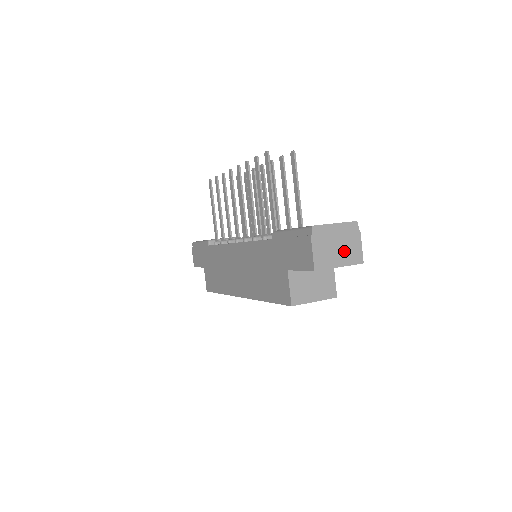
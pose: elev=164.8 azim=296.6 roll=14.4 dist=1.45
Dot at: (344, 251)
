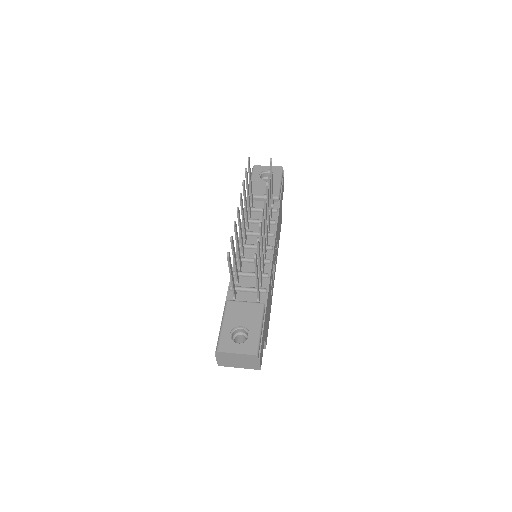
Dot at: (244, 363)
